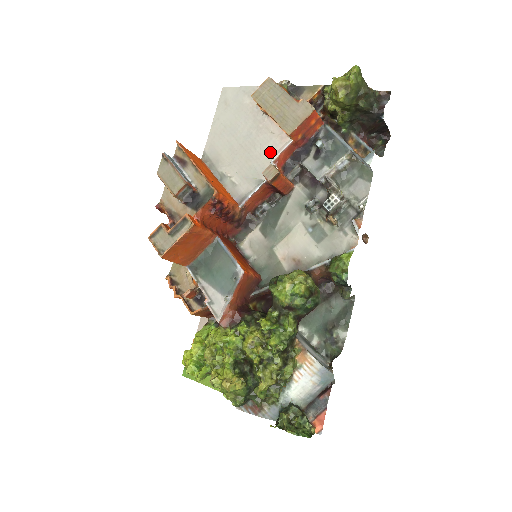
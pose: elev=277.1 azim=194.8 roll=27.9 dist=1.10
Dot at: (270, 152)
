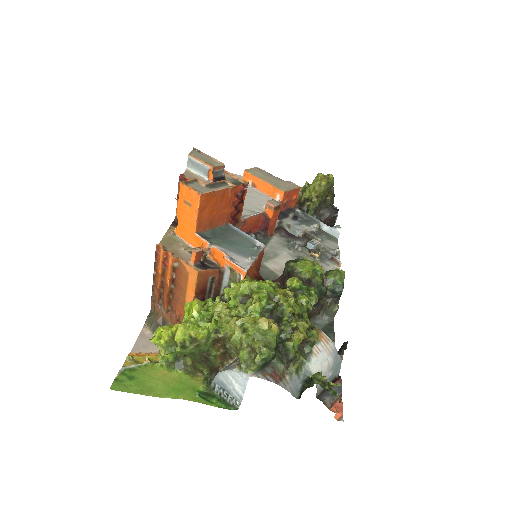
Dot at: (261, 202)
